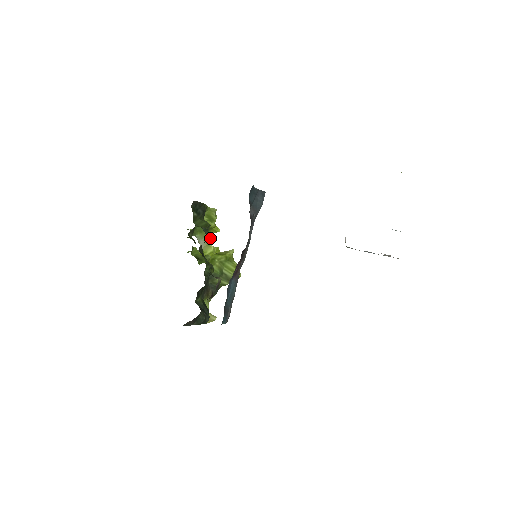
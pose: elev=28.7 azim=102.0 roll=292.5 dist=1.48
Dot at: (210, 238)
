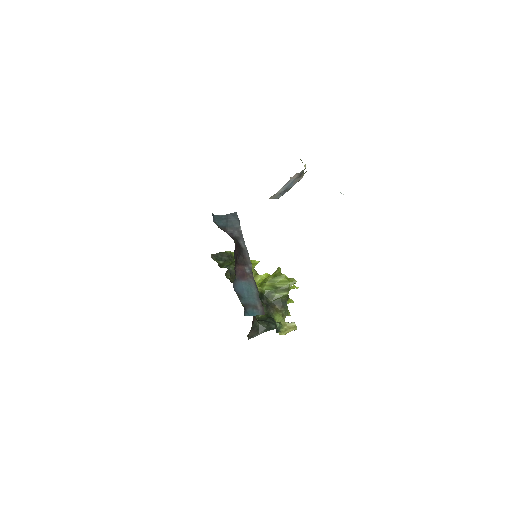
Dot at: (256, 271)
